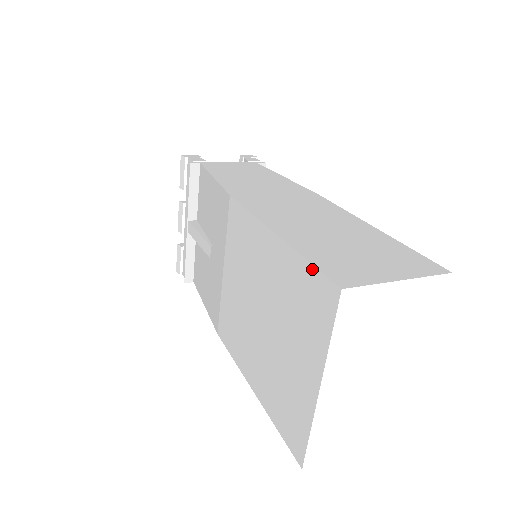
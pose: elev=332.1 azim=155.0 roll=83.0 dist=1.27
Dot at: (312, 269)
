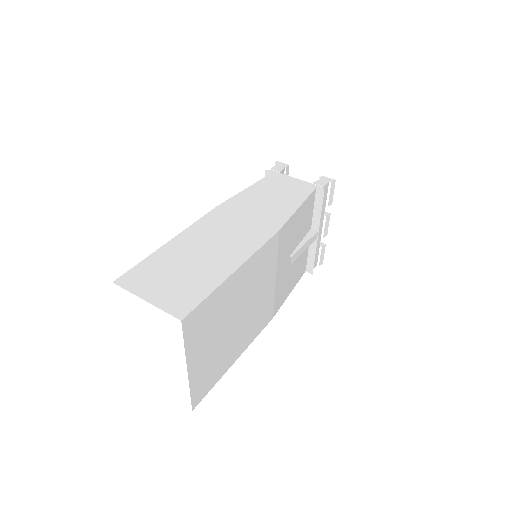
Dot at: (136, 267)
